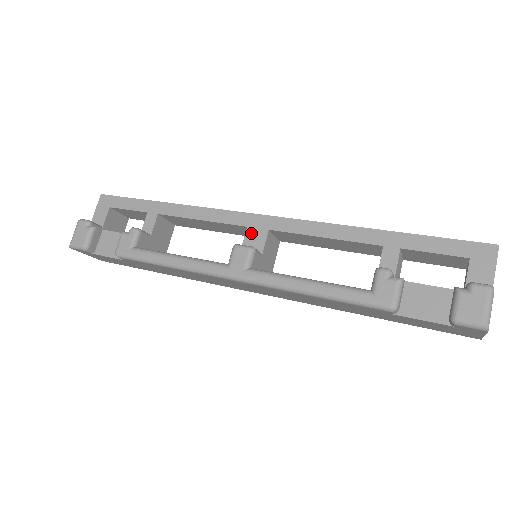
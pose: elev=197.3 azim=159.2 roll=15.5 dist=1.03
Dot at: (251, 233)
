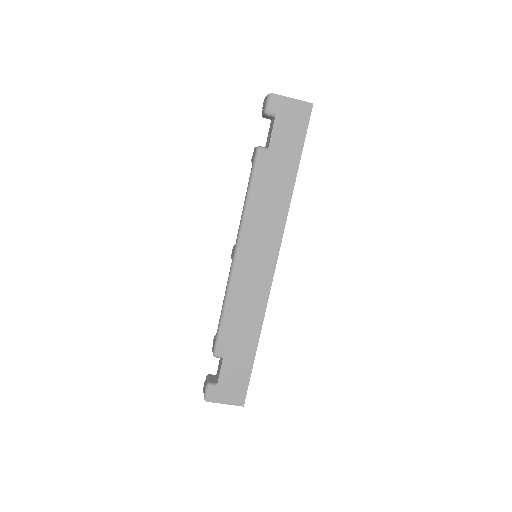
Dot at: occluded
